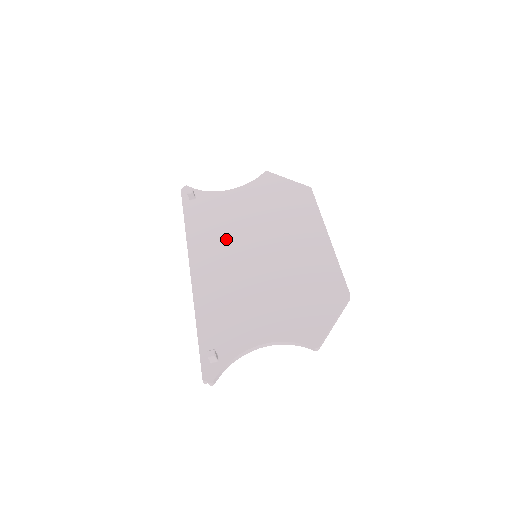
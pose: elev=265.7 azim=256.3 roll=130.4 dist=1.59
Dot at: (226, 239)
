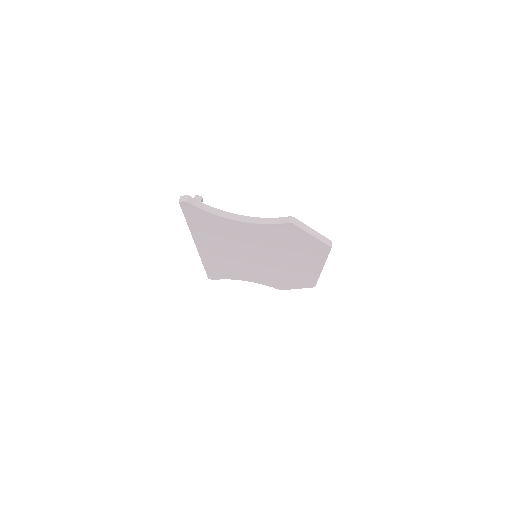
Dot at: occluded
